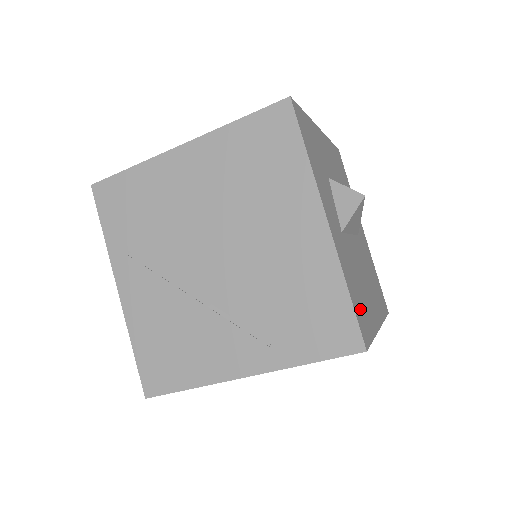
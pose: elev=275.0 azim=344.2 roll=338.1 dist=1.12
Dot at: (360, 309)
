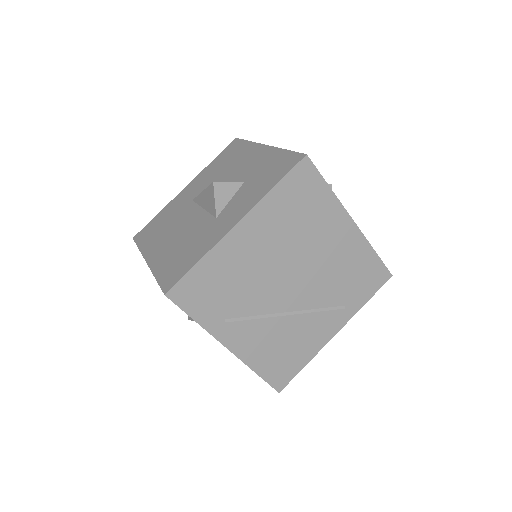
Dot at: occluded
